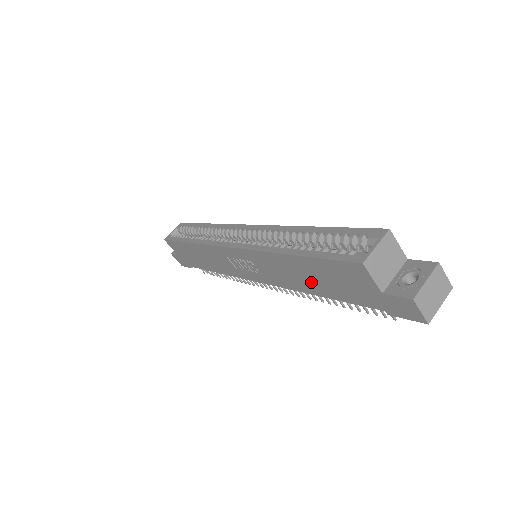
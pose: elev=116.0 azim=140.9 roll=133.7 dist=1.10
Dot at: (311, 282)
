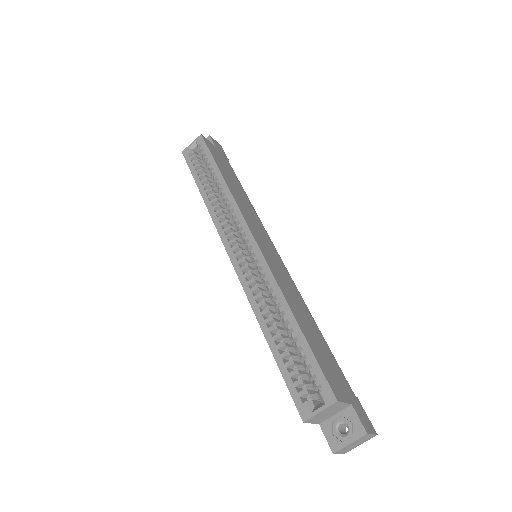
Dot at: occluded
